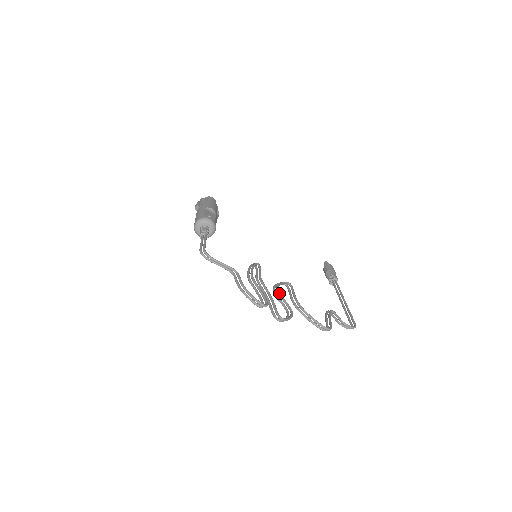
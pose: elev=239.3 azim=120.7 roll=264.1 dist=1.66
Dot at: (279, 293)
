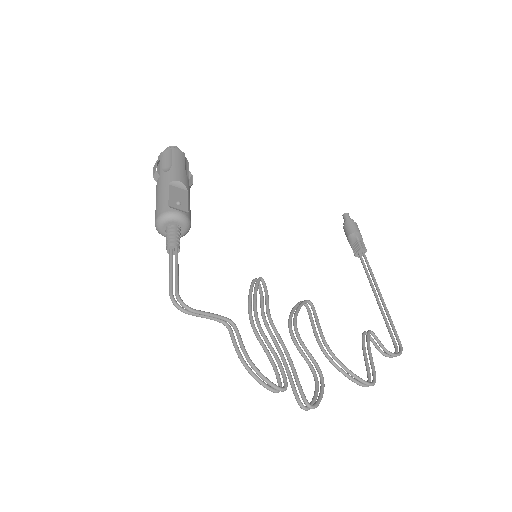
Dot at: (299, 339)
